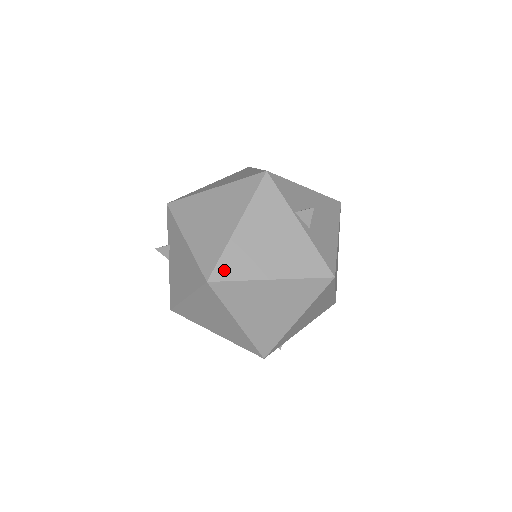
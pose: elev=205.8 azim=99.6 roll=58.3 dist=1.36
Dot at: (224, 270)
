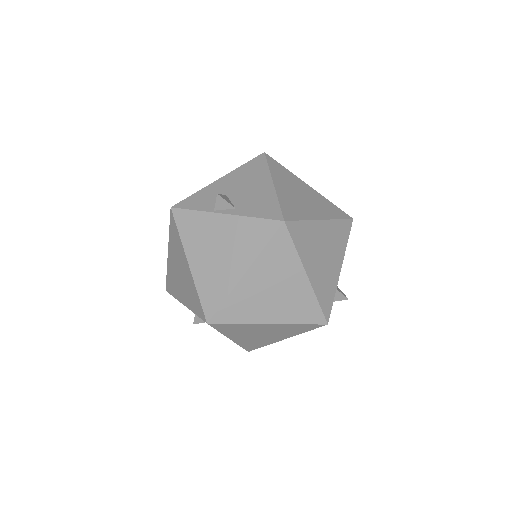
Dot at: (209, 304)
